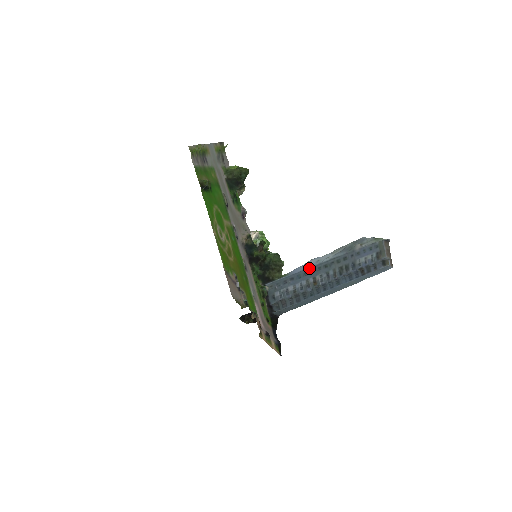
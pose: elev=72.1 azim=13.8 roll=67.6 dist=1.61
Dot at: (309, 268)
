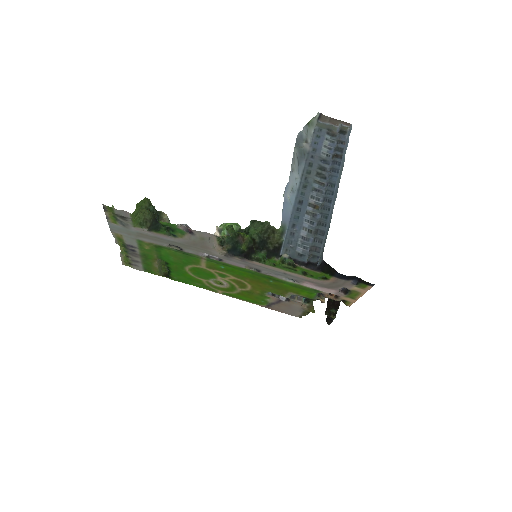
Dot at: (294, 203)
